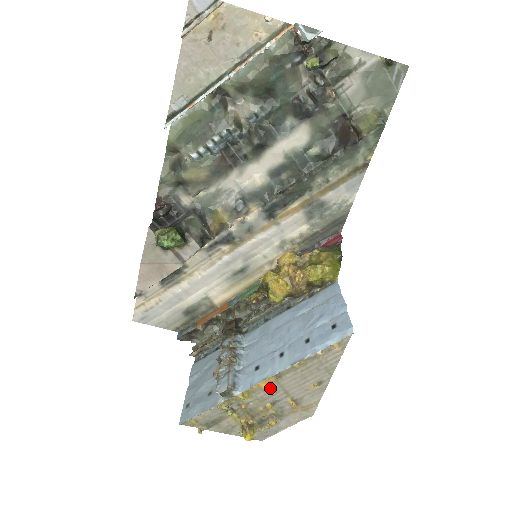
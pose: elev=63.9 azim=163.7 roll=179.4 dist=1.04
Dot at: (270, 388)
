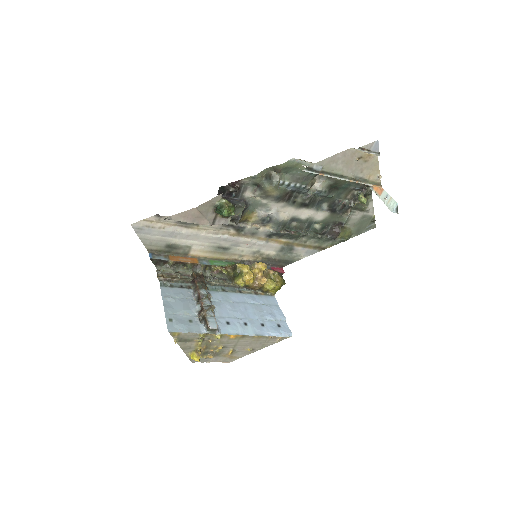
Dot at: (232, 339)
